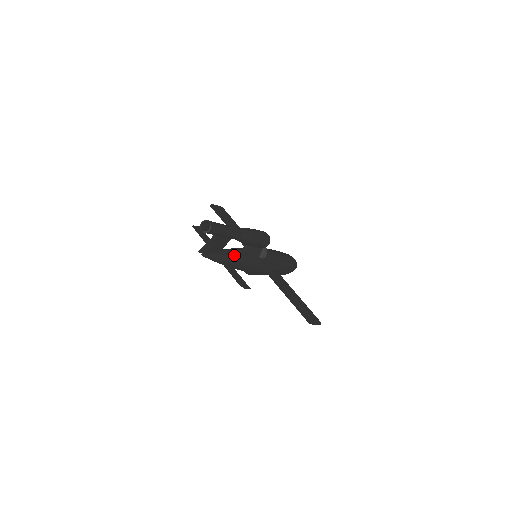
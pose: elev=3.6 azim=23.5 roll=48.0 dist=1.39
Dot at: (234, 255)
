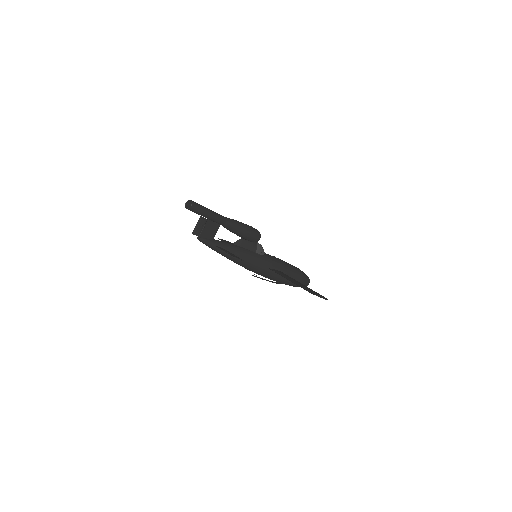
Dot at: (229, 245)
